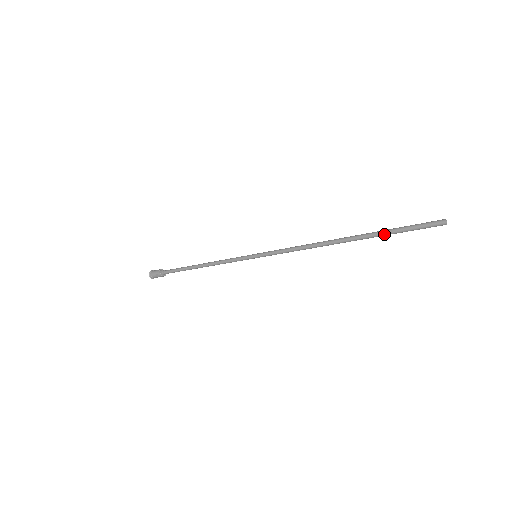
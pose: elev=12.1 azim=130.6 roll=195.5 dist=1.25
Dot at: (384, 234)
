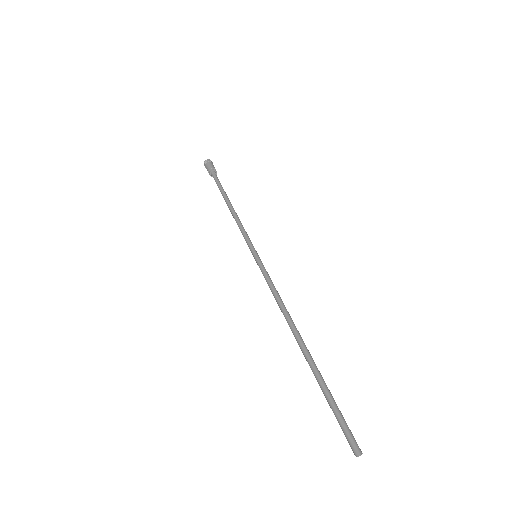
Dot at: (321, 388)
